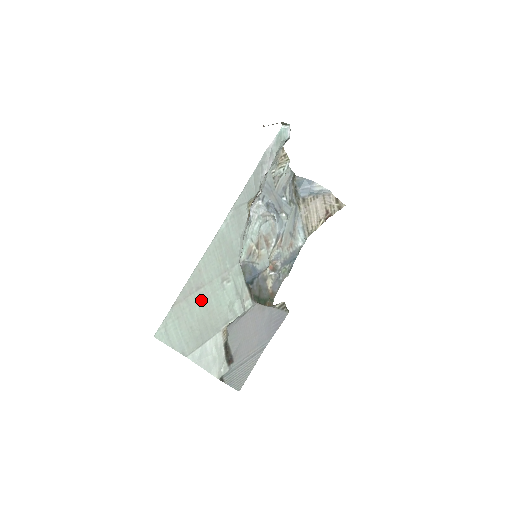
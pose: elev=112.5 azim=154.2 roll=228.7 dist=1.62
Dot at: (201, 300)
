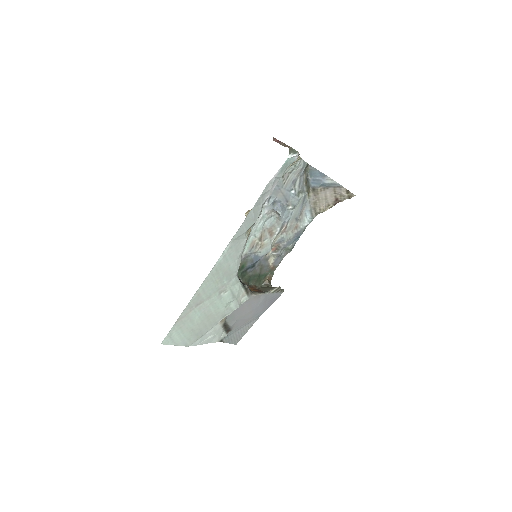
Dot at: (200, 311)
